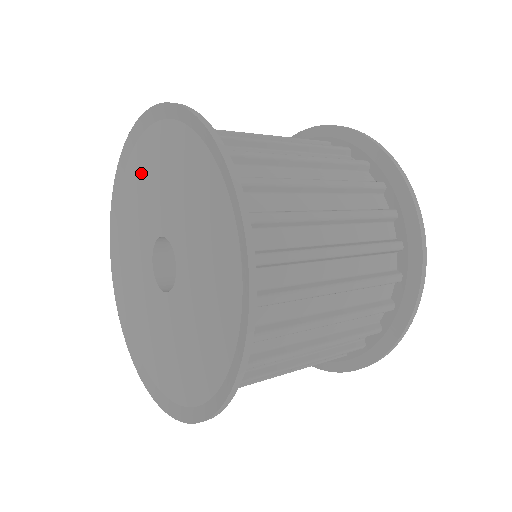
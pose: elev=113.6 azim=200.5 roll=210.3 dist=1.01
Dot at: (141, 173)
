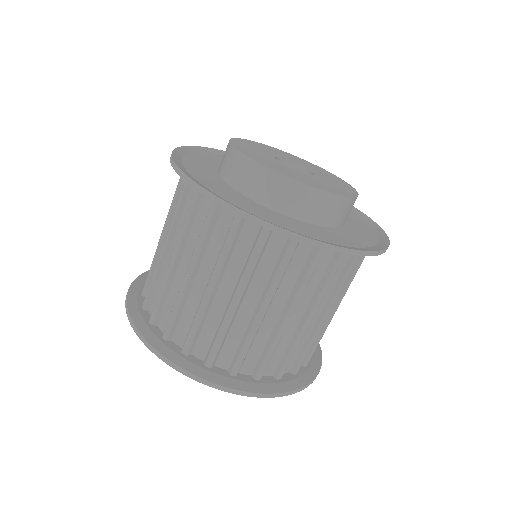
Dot at: occluded
